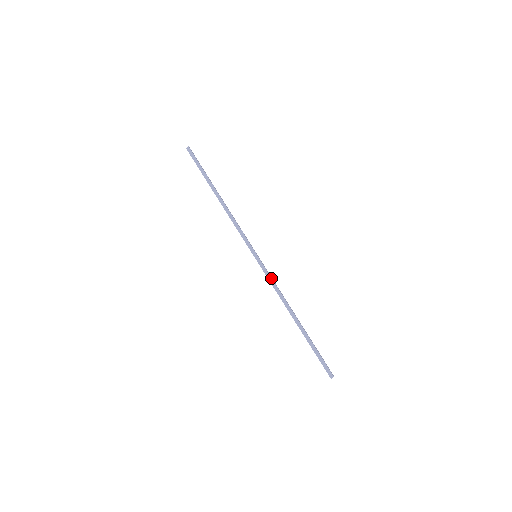
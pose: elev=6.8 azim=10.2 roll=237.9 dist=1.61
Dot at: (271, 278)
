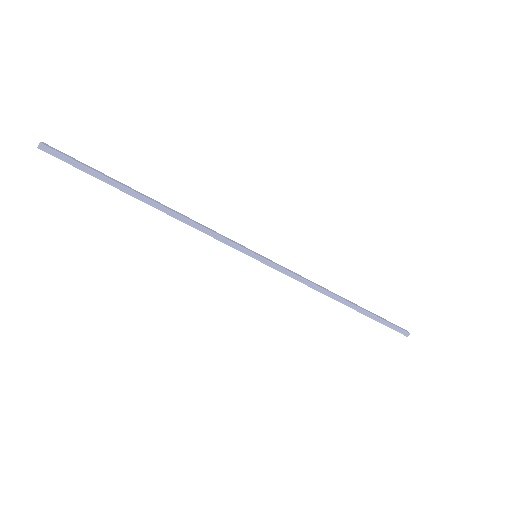
Dot at: (292, 273)
